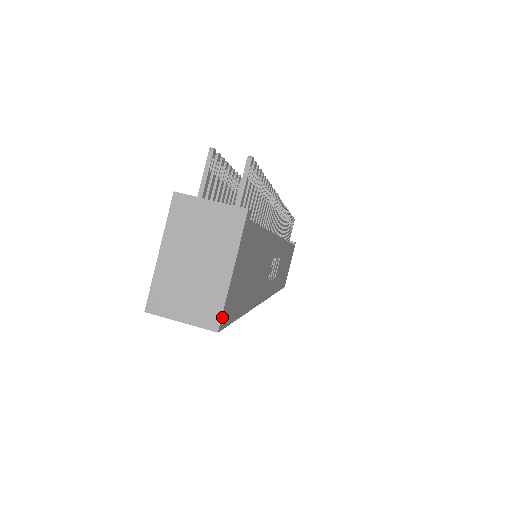
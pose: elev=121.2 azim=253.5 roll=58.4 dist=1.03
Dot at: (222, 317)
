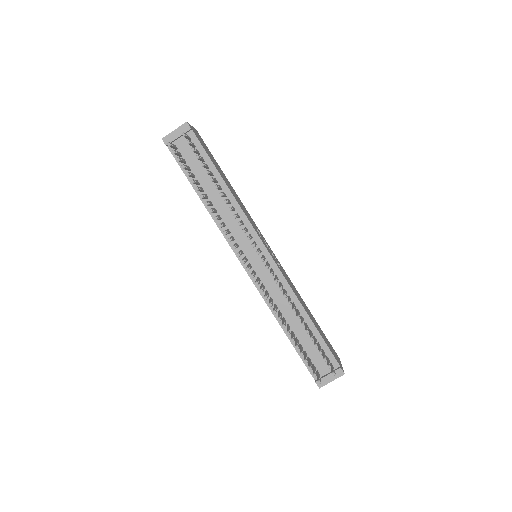
Dot at: (339, 359)
